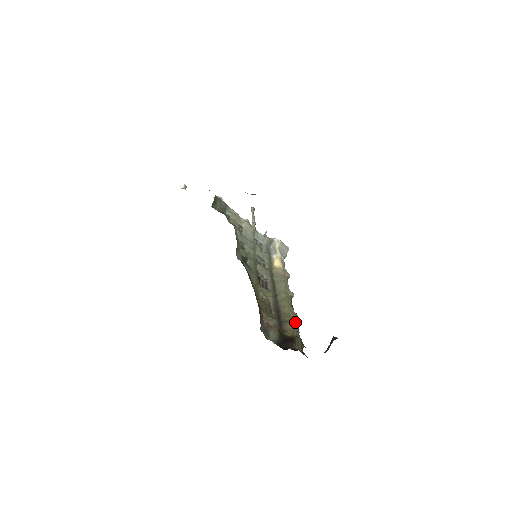
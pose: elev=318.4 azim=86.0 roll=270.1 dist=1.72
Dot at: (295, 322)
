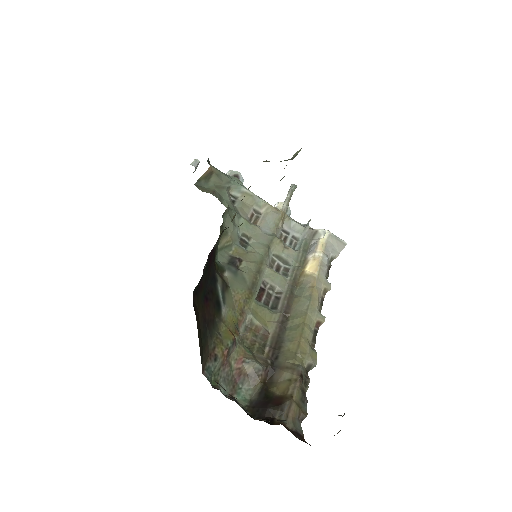
Dot at: (298, 369)
